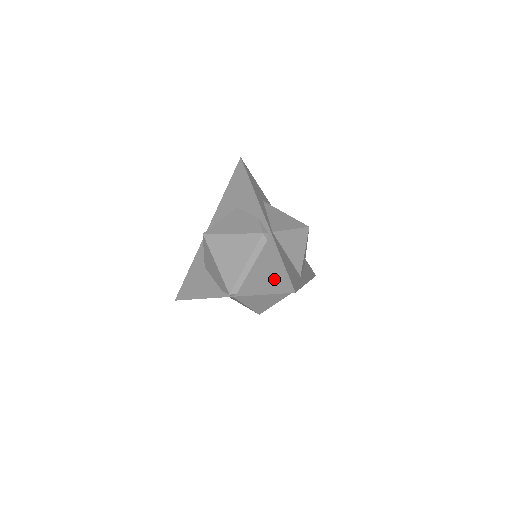
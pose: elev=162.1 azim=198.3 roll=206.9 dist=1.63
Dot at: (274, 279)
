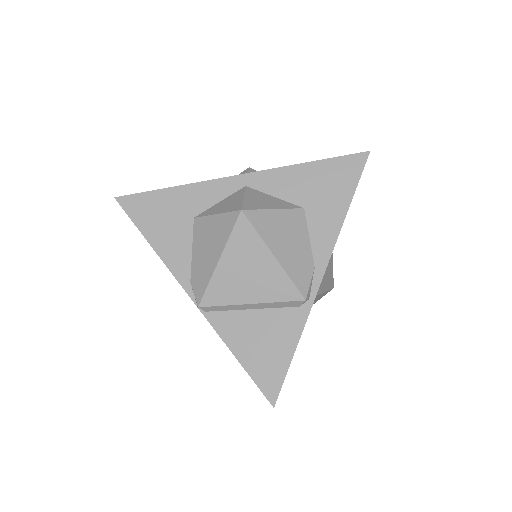
Dot at: (265, 361)
